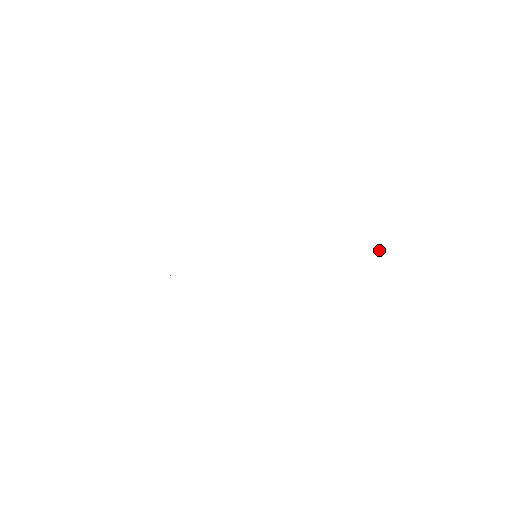
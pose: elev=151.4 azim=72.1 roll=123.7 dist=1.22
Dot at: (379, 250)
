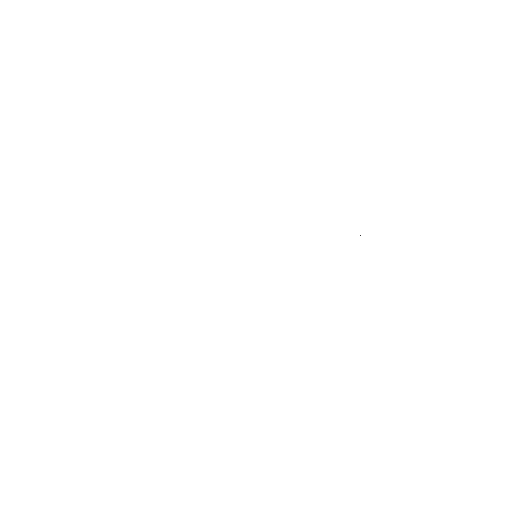
Dot at: (360, 235)
